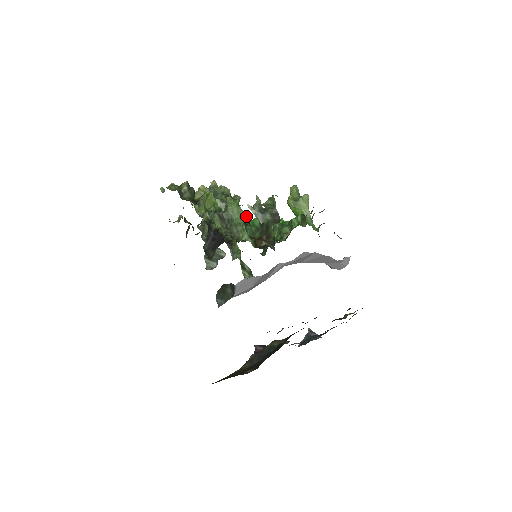
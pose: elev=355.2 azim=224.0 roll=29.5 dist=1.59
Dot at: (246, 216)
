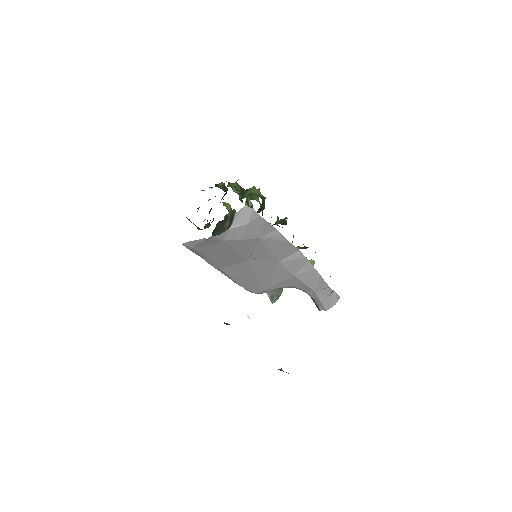
Dot at: (262, 197)
